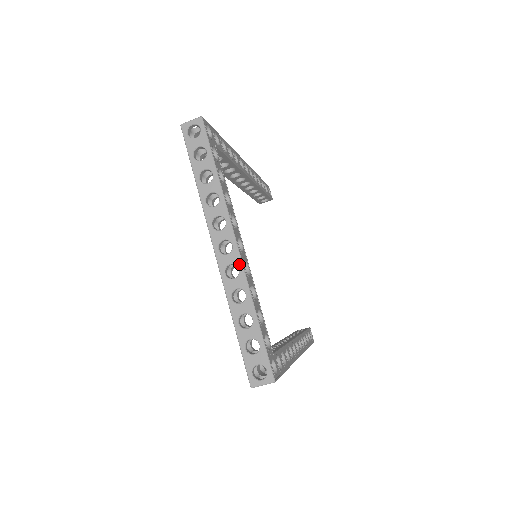
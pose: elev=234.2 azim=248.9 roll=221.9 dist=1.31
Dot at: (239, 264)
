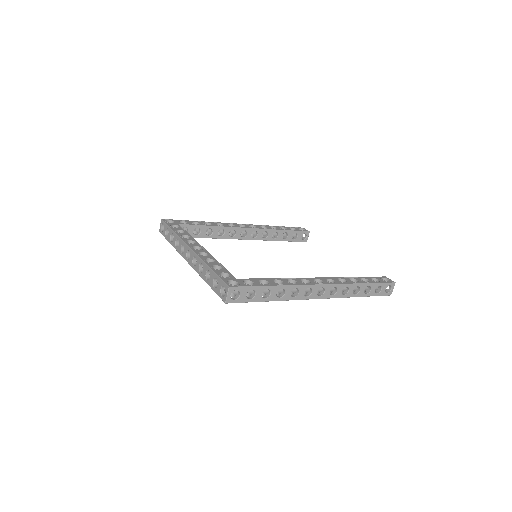
Dot at: (194, 255)
